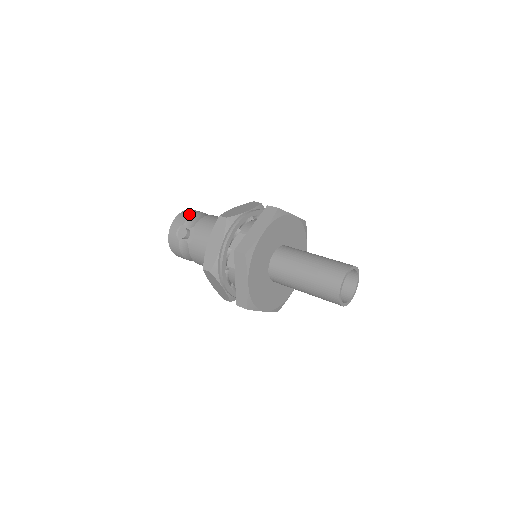
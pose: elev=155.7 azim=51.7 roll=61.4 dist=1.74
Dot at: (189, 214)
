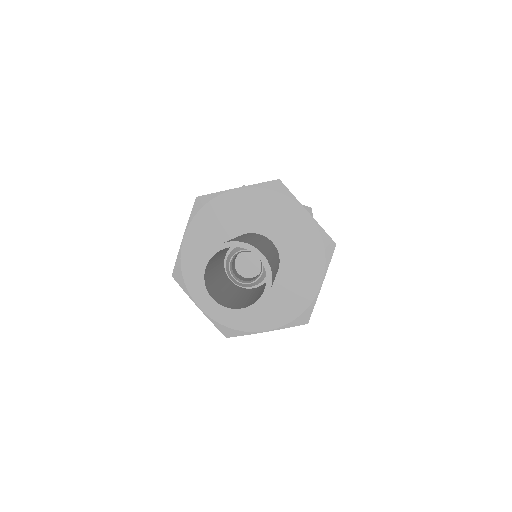
Dot at: occluded
